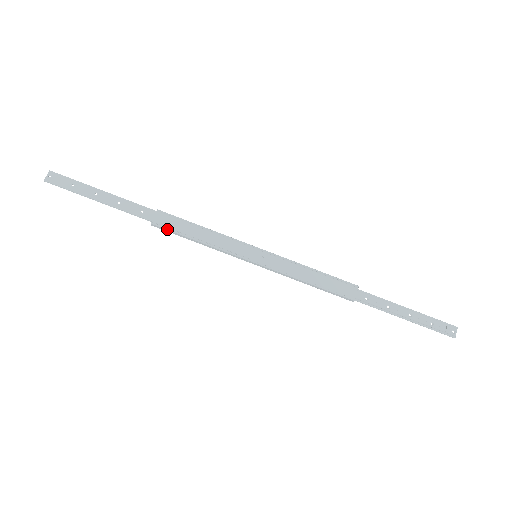
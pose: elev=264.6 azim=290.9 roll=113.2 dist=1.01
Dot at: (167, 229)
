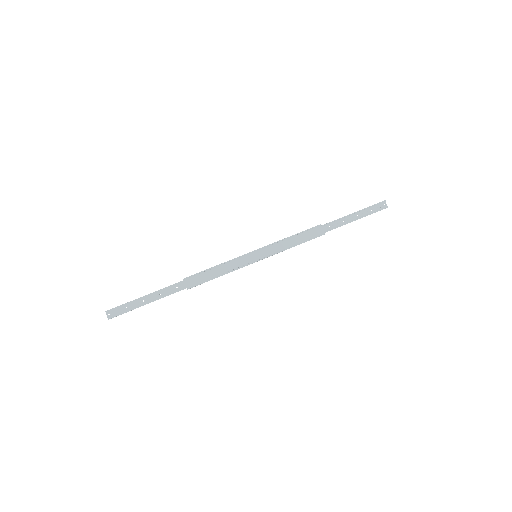
Dot at: occluded
